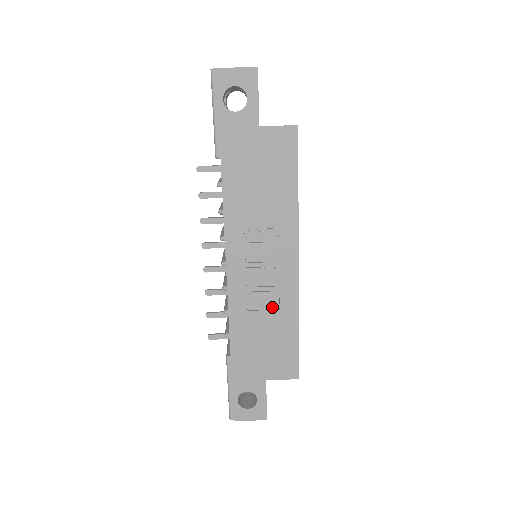
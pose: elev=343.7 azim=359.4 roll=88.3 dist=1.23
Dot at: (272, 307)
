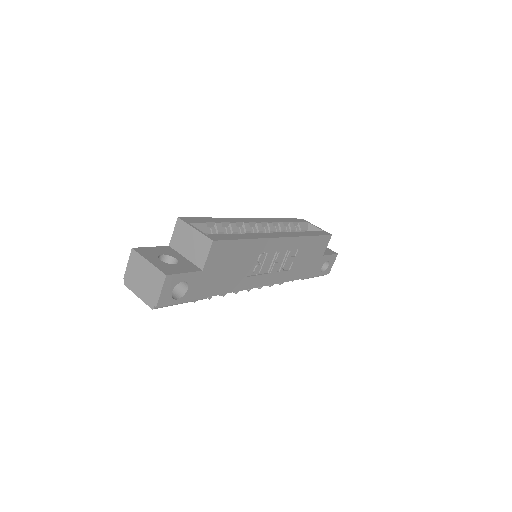
Dot at: (295, 254)
